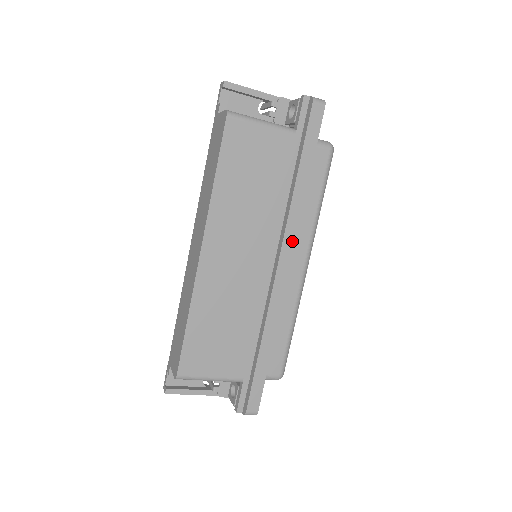
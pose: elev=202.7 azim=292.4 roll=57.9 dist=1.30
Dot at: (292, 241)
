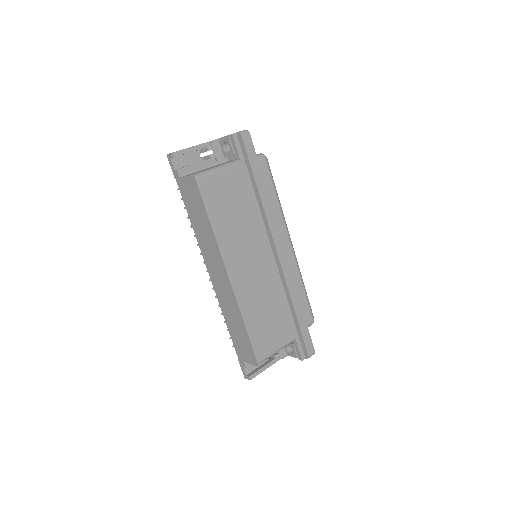
Dot at: (277, 233)
